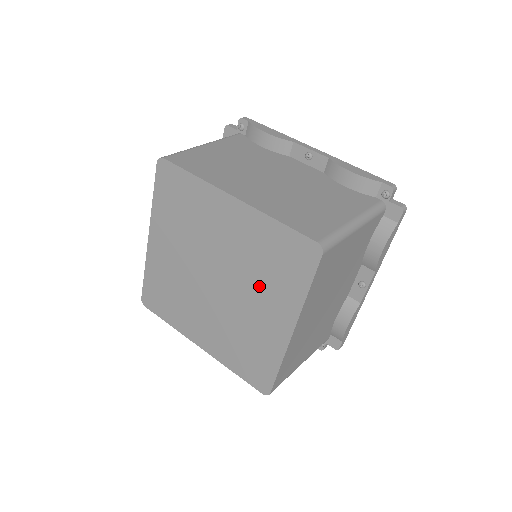
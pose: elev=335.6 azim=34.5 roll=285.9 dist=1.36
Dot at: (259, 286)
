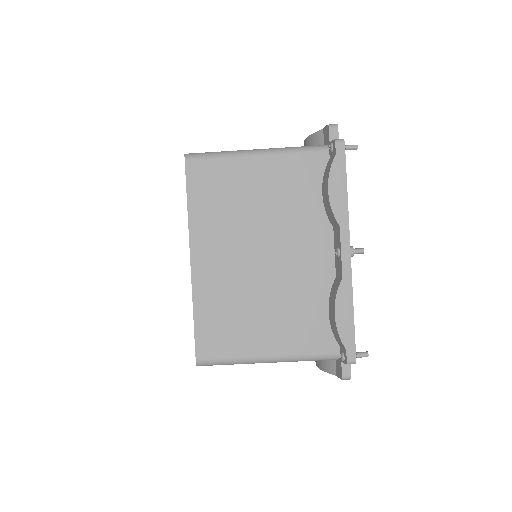
Dot at: occluded
